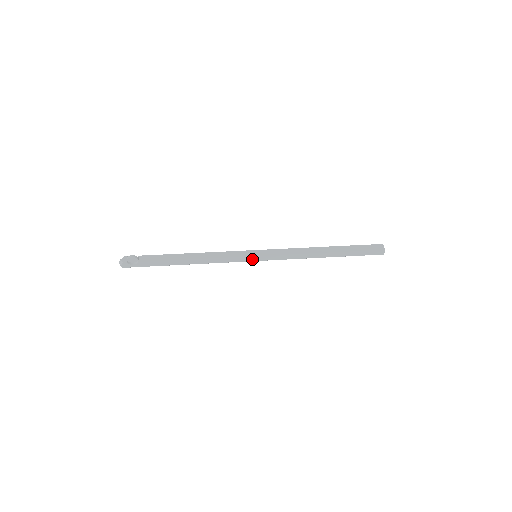
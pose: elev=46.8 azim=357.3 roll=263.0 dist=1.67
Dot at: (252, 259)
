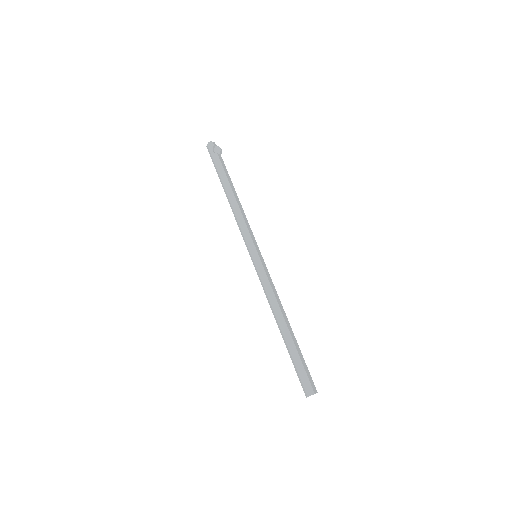
Dot at: (253, 251)
